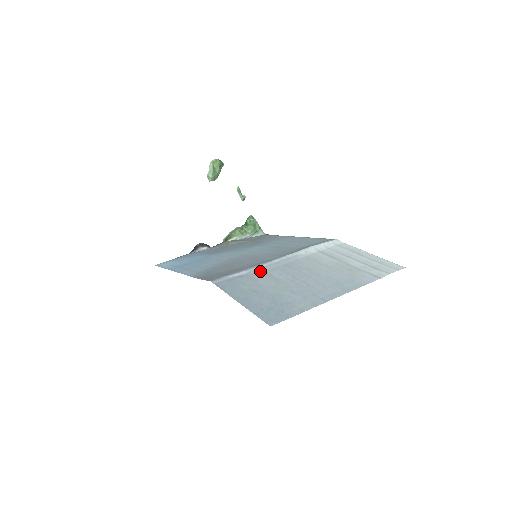
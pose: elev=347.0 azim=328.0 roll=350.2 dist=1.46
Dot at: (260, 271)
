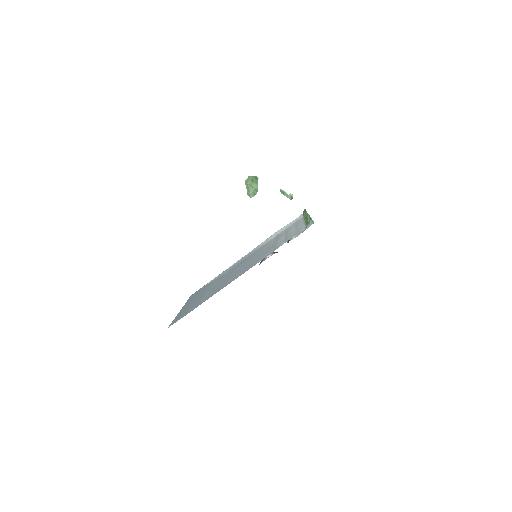
Dot at: (222, 274)
